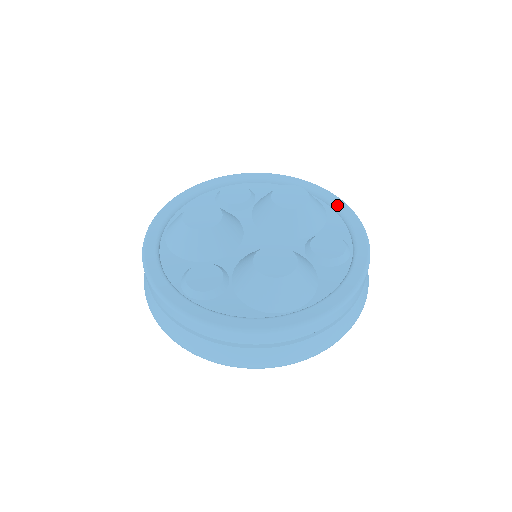
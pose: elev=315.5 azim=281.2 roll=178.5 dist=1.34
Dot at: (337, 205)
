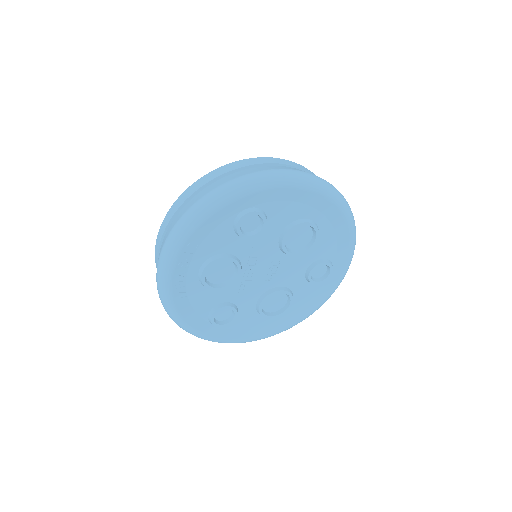
Dot at: occluded
